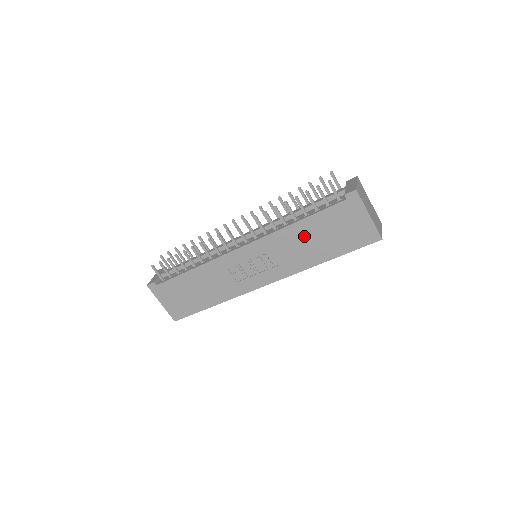
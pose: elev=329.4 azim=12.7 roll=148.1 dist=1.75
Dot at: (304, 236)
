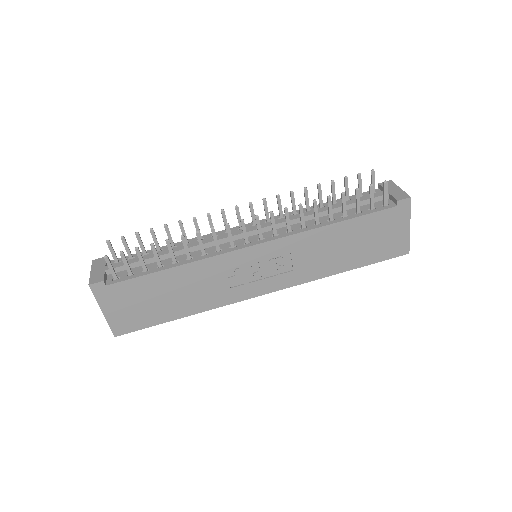
Dot at: (336, 240)
